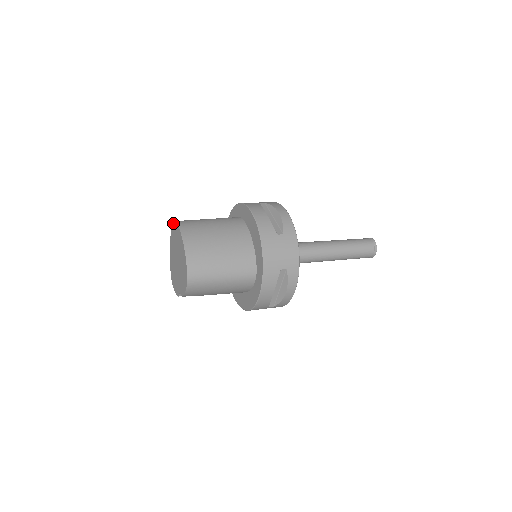
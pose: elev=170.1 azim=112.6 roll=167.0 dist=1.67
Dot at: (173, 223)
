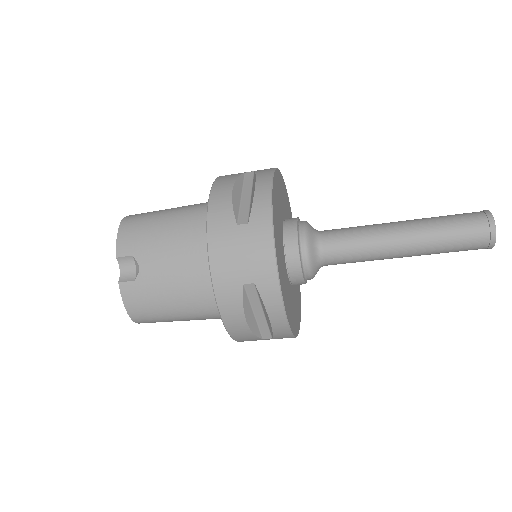
Dot at: occluded
